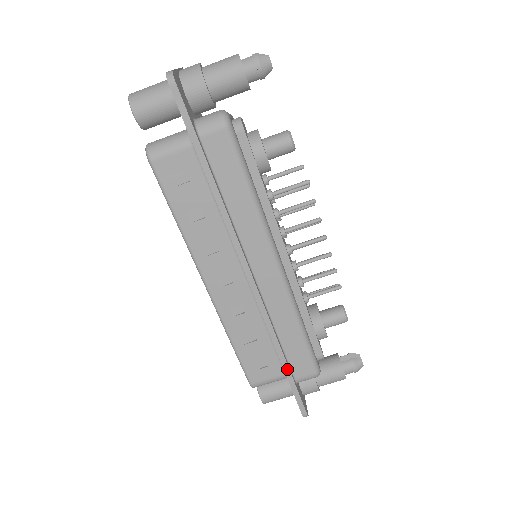
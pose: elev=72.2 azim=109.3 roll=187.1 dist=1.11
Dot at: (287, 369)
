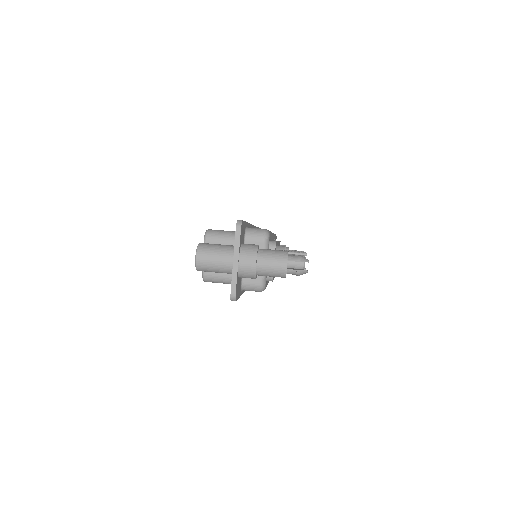
Dot at: occluded
